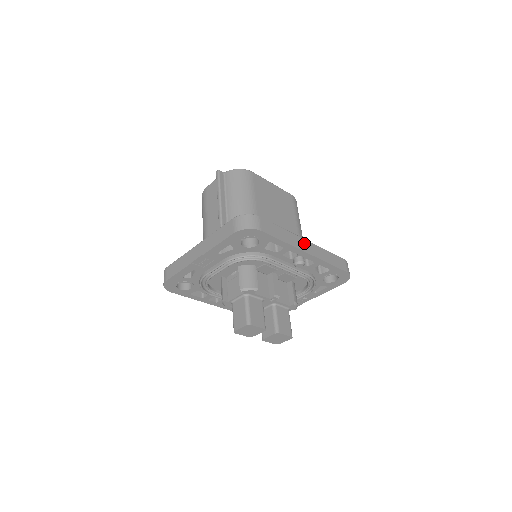
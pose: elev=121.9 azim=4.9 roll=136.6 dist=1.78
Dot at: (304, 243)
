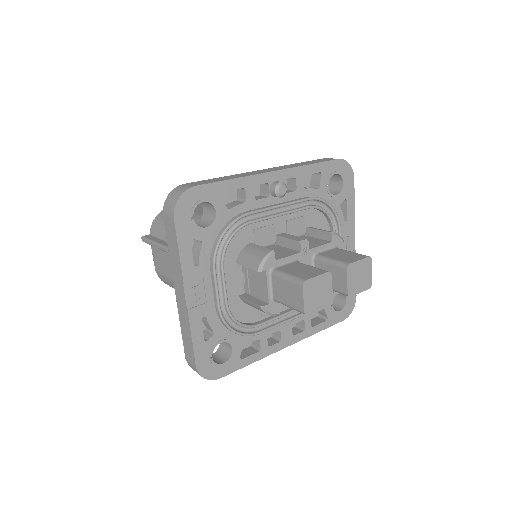
Dot at: (261, 171)
